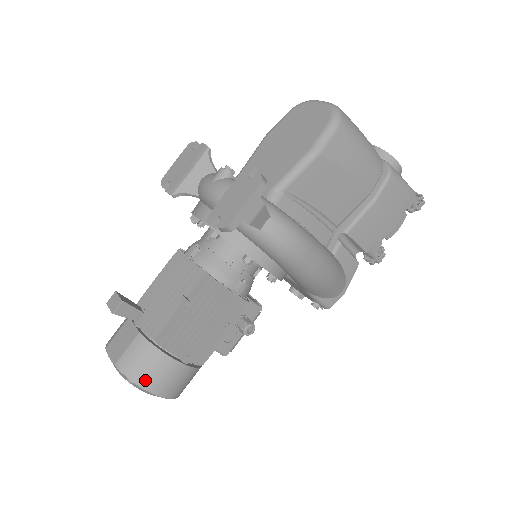
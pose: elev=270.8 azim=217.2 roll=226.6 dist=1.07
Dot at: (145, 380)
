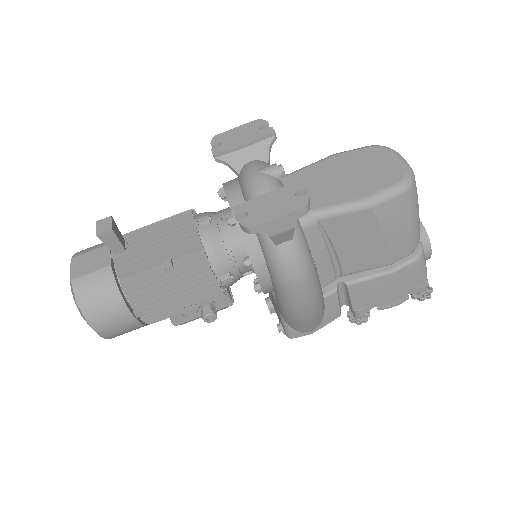
Dot at: (91, 311)
